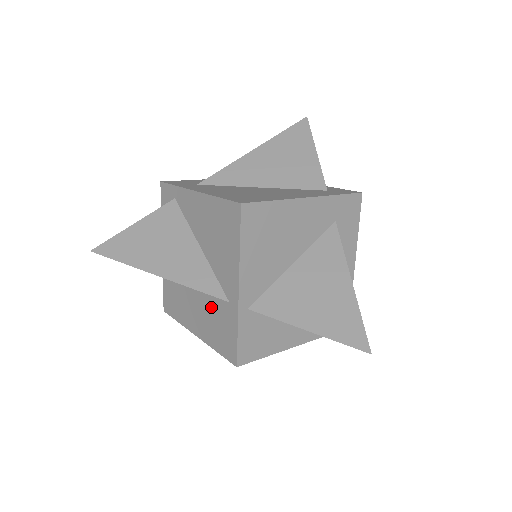
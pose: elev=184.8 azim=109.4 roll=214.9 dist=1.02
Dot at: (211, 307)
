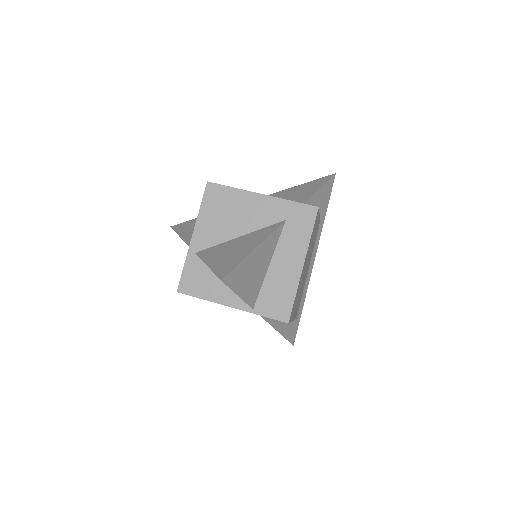
Dot at: occluded
